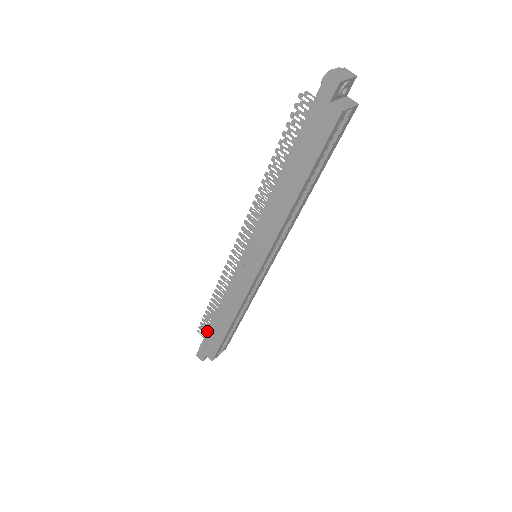
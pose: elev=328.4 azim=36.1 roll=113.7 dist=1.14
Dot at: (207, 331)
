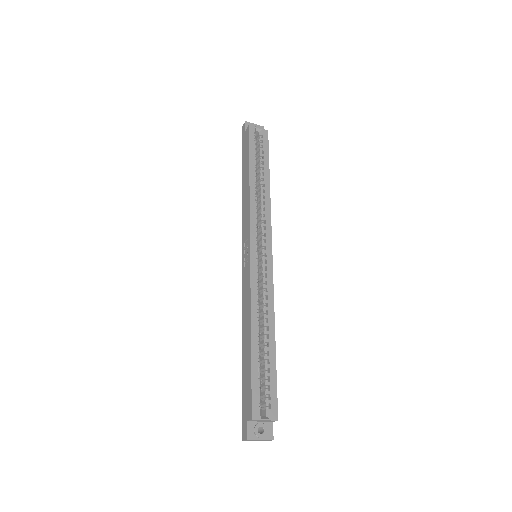
Dot at: (242, 379)
